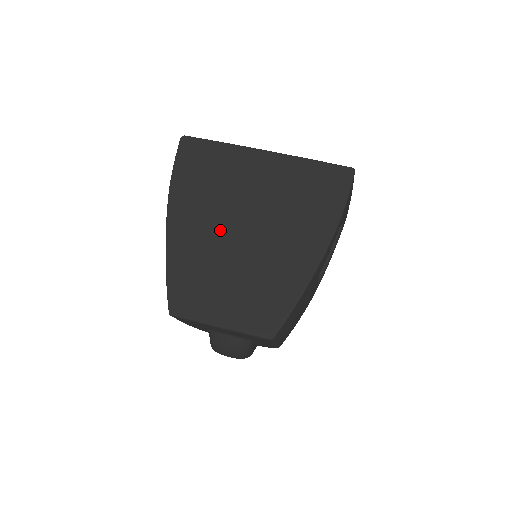
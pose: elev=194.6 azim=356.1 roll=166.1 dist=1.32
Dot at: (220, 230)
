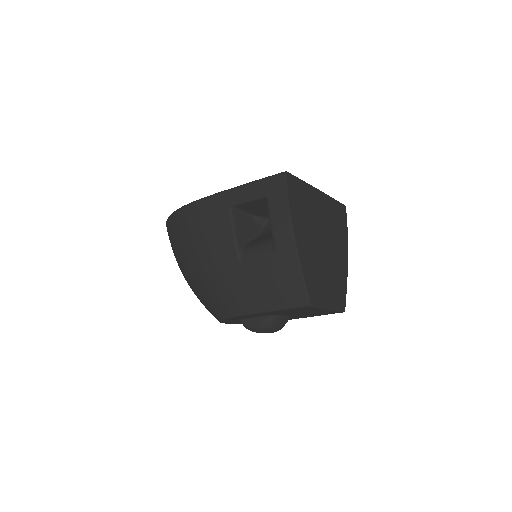
Dot at: (316, 244)
